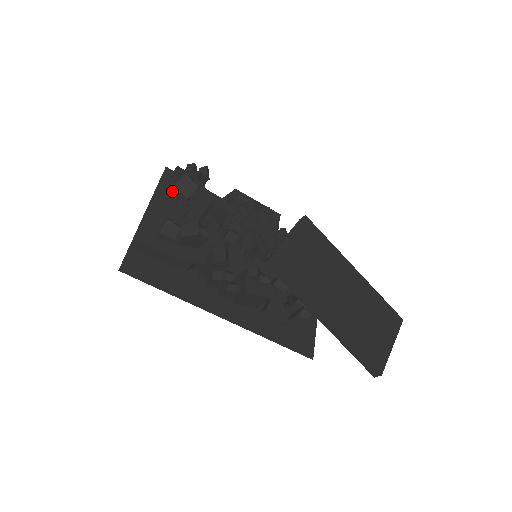
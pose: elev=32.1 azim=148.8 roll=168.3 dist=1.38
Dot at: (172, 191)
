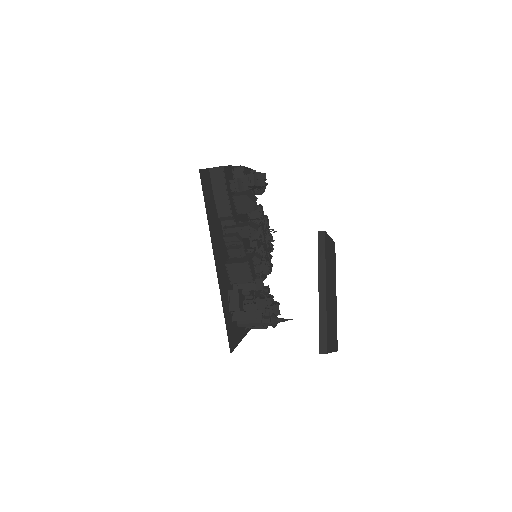
Dot at: (248, 174)
